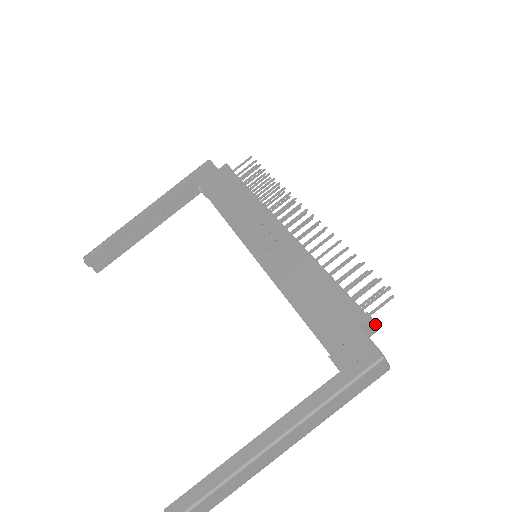
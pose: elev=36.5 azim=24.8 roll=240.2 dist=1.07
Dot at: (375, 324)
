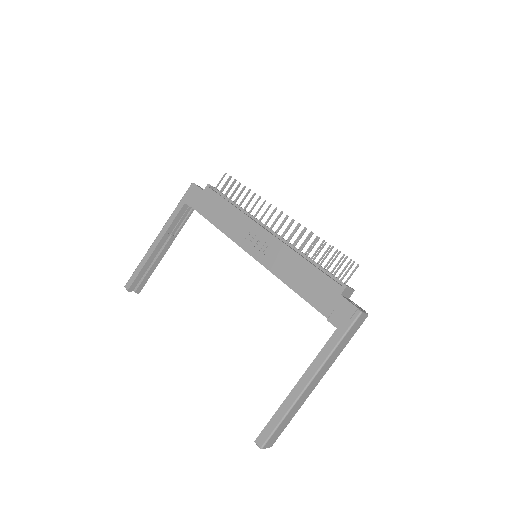
Dot at: (351, 288)
